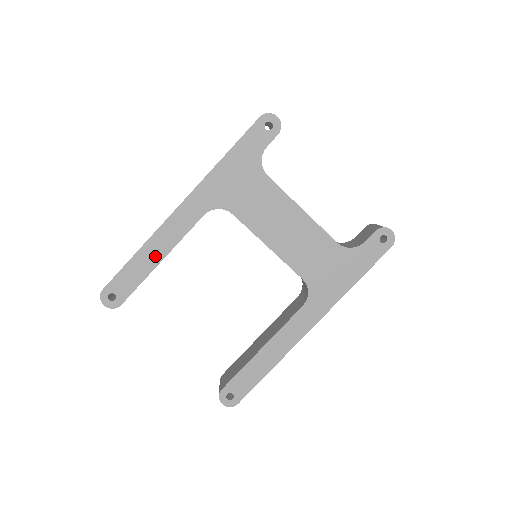
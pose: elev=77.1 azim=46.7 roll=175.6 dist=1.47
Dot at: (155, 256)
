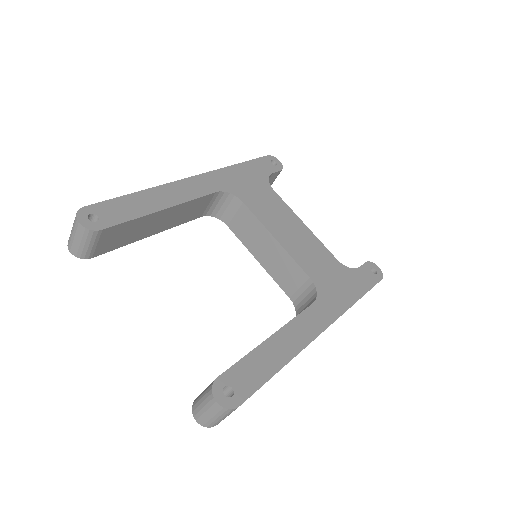
Dot at: (159, 202)
